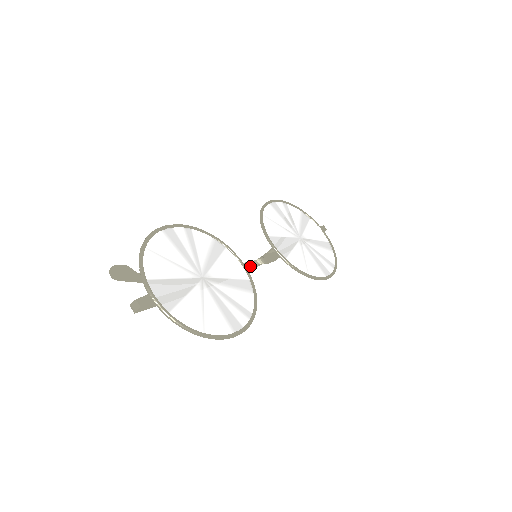
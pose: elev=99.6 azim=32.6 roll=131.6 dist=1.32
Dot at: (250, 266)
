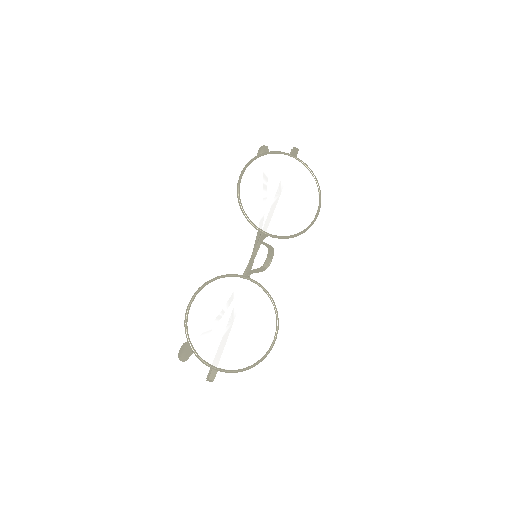
Dot at: (254, 253)
